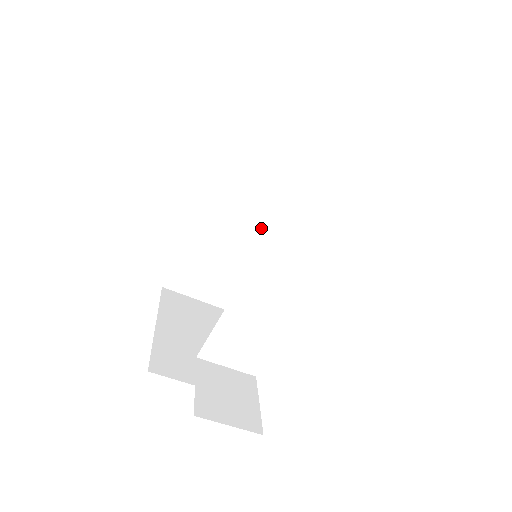
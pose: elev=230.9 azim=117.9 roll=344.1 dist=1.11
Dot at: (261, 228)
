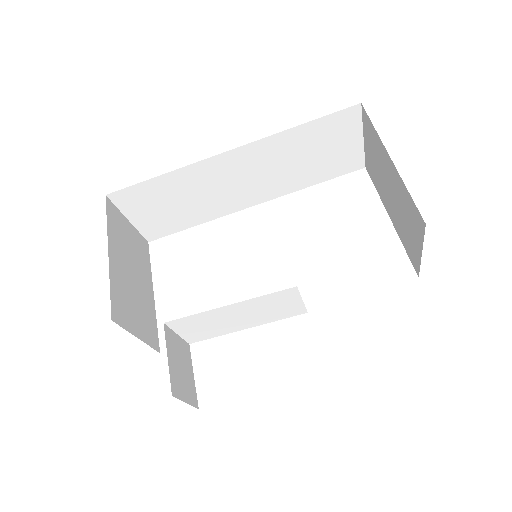
Dot at: (236, 198)
